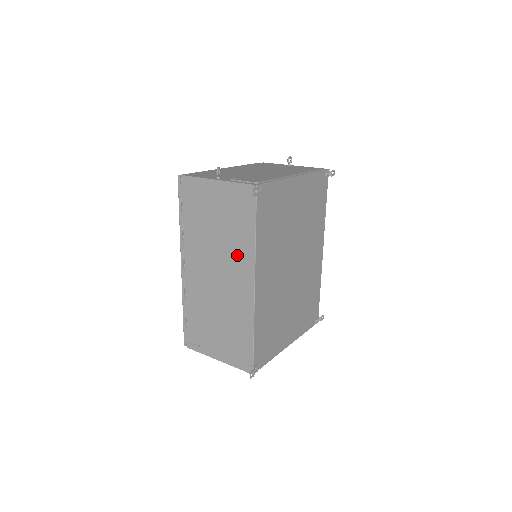
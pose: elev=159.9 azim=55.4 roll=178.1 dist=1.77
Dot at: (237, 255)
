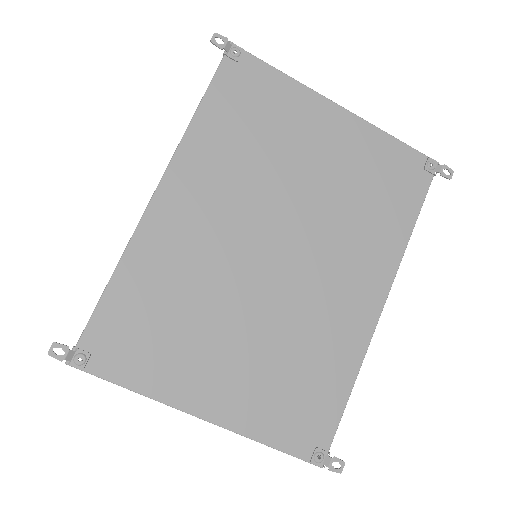
Dot at: occluded
